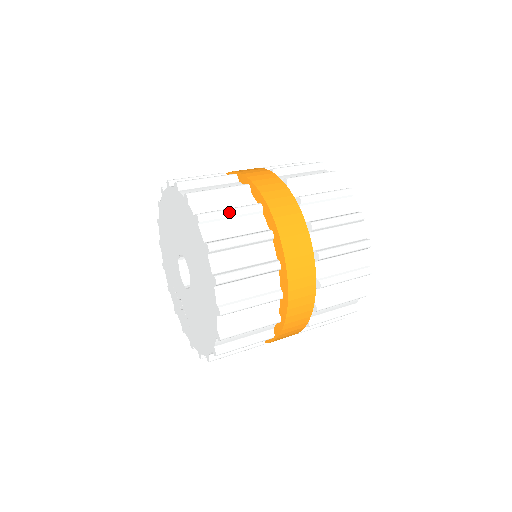
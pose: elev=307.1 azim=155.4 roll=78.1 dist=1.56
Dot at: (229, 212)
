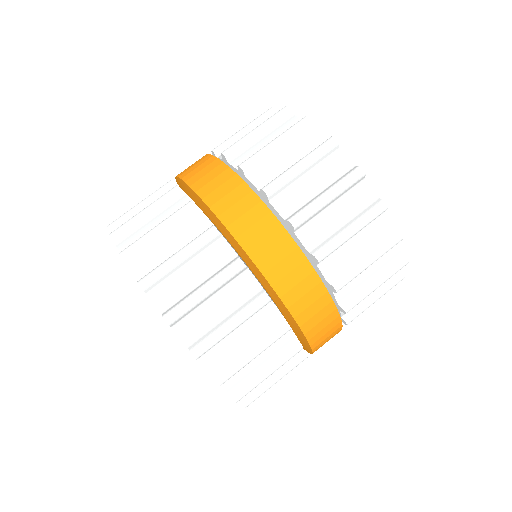
Dot at: (230, 330)
